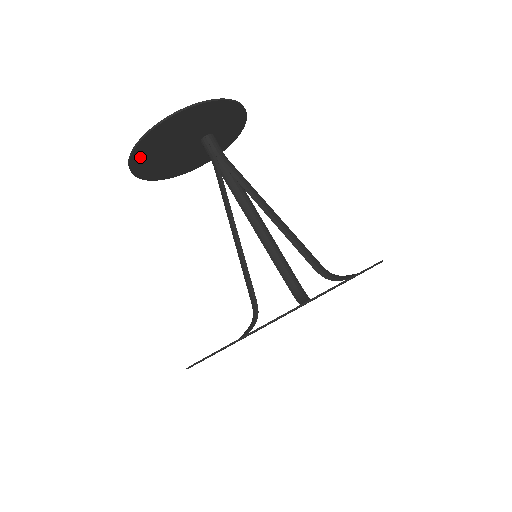
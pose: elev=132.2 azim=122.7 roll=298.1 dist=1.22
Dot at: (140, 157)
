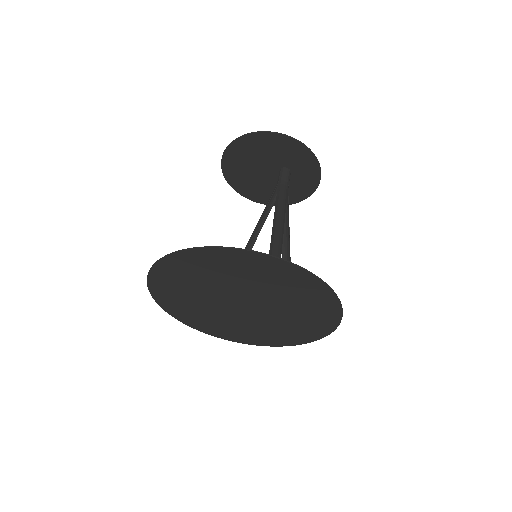
Dot at: (230, 171)
